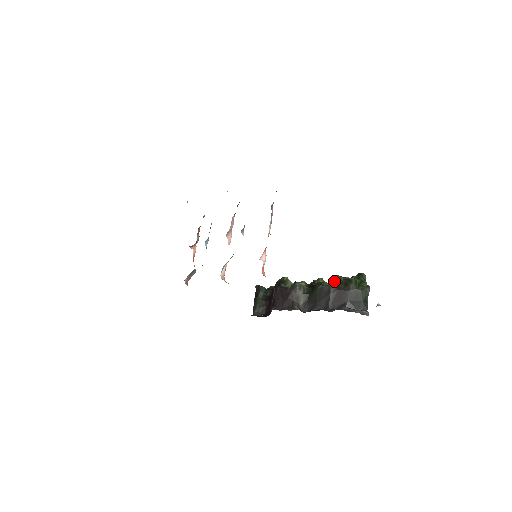
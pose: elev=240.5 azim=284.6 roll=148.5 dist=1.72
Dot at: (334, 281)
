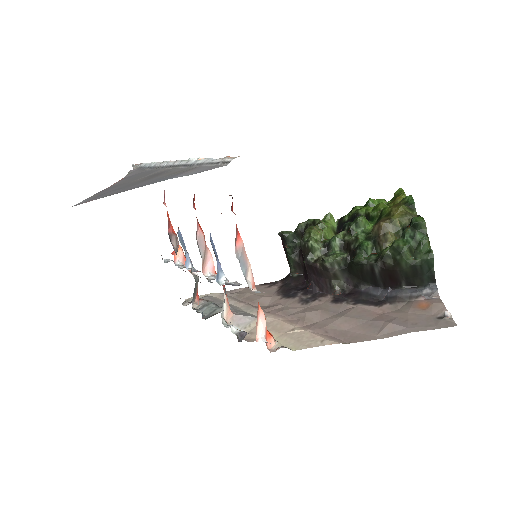
Dot at: (378, 237)
